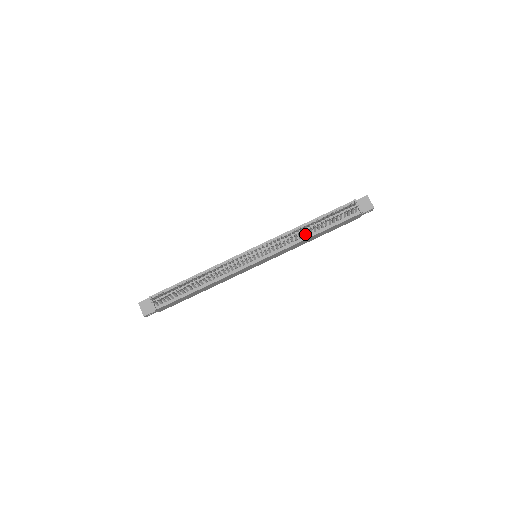
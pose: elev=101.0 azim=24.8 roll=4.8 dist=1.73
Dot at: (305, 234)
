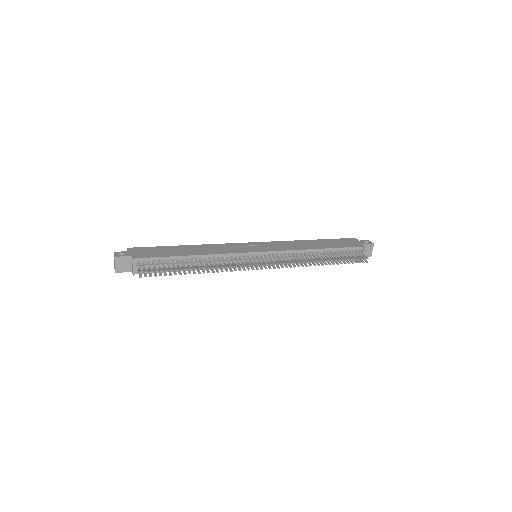
Dot at: occluded
